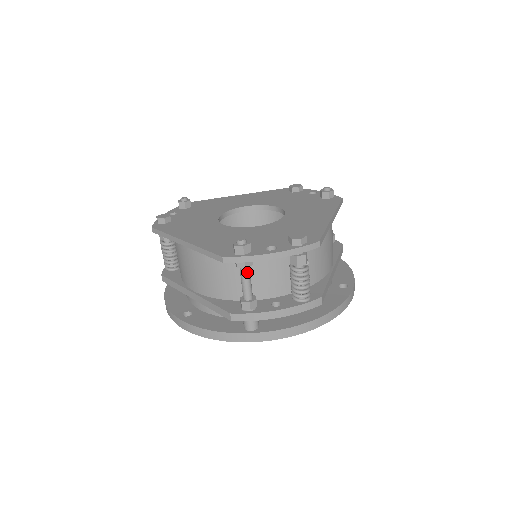
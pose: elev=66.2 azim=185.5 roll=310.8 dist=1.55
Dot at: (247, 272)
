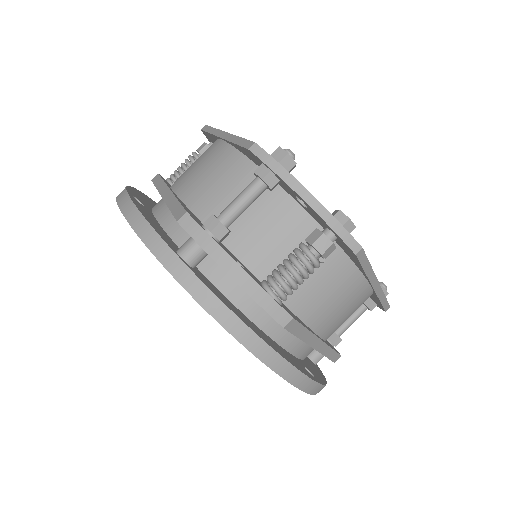
Dot at: (257, 189)
